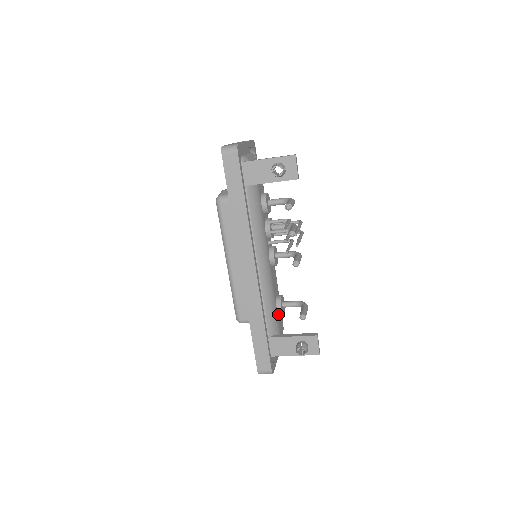
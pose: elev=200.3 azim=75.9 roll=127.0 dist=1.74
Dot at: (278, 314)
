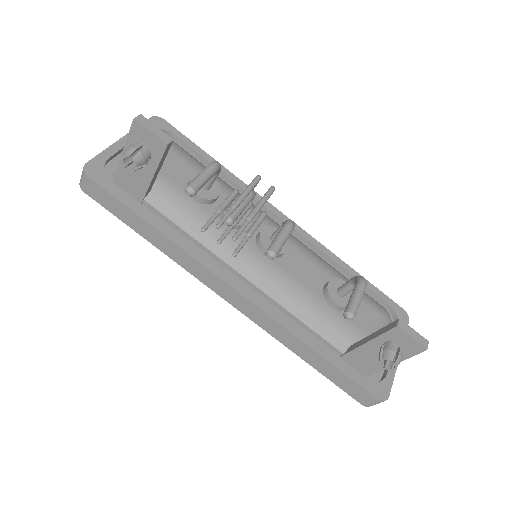
Dot at: (342, 310)
